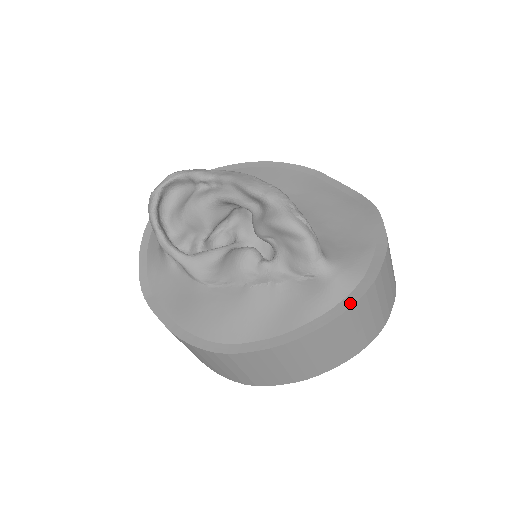
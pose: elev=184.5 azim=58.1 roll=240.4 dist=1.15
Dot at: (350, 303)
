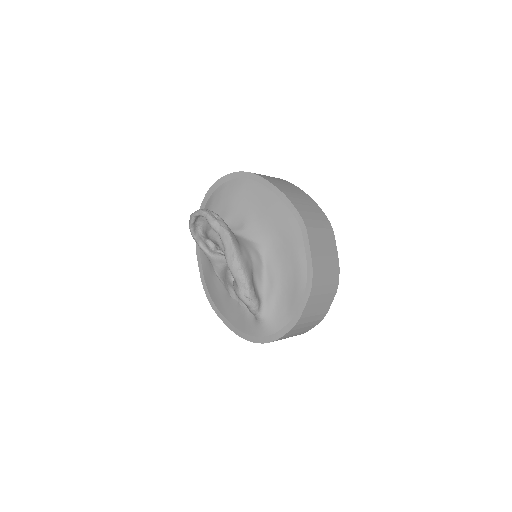
Dot at: (262, 341)
